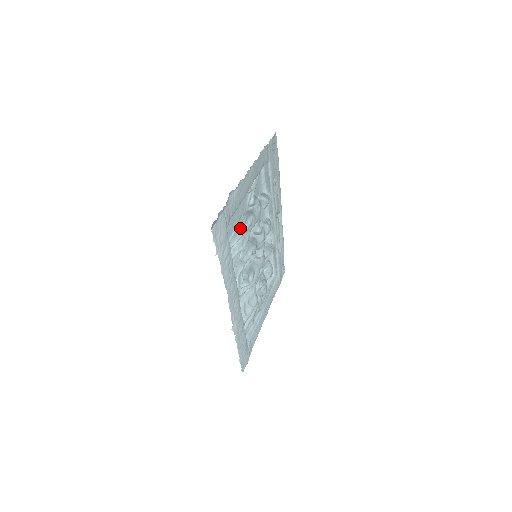
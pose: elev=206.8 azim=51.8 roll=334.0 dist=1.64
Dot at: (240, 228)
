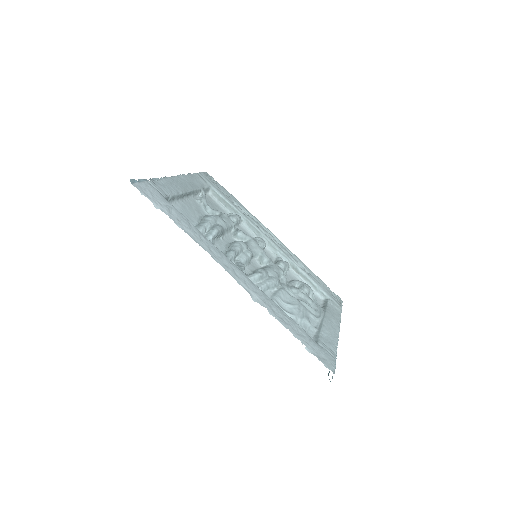
Dot at: (202, 221)
